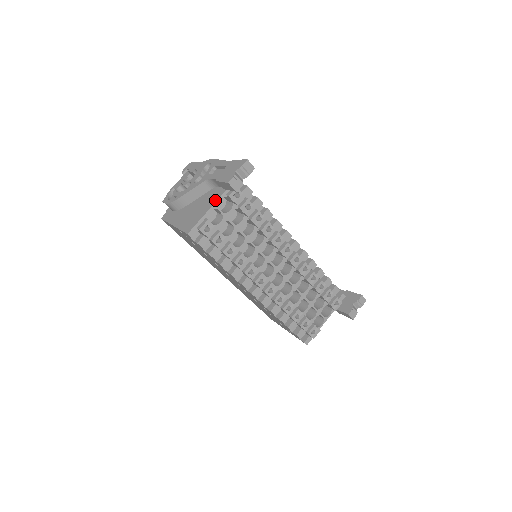
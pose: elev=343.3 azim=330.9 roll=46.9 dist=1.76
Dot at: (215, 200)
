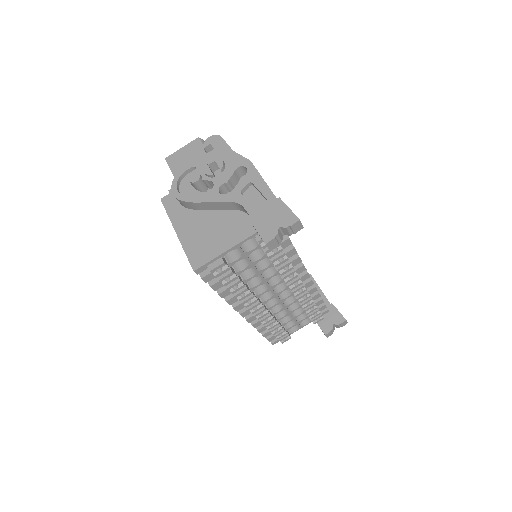
Dot at: (240, 239)
